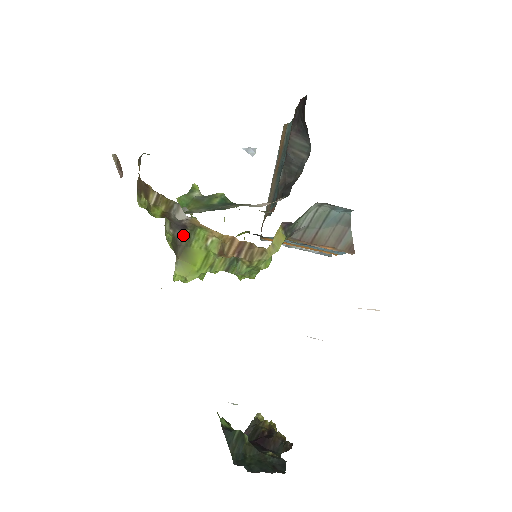
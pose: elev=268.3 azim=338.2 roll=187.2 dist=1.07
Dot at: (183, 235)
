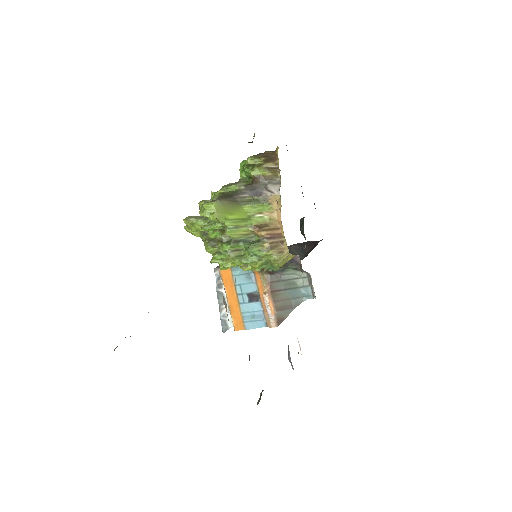
Dot at: (248, 196)
